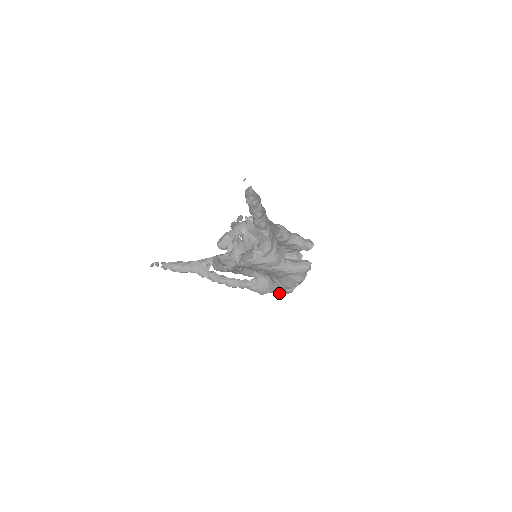
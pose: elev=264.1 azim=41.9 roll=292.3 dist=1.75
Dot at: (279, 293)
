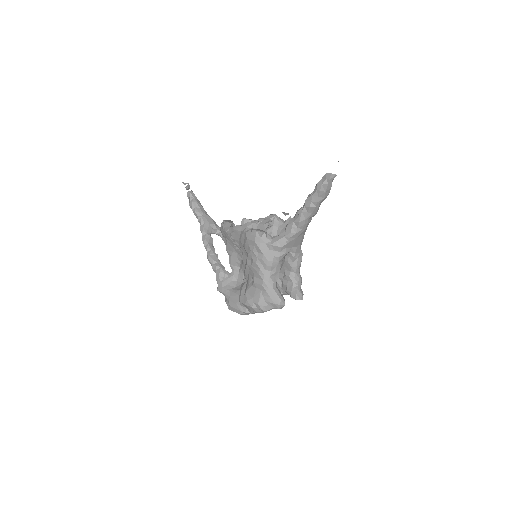
Dot at: (231, 303)
